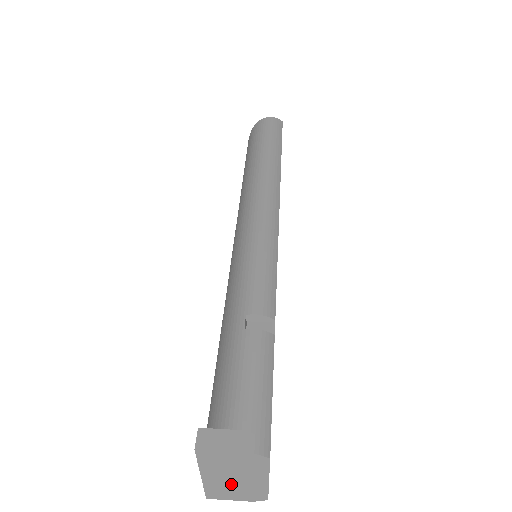
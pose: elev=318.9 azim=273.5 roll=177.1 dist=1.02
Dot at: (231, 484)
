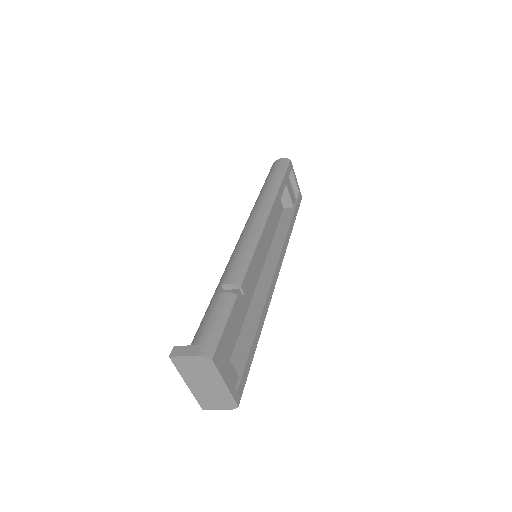
Dot at: (207, 391)
